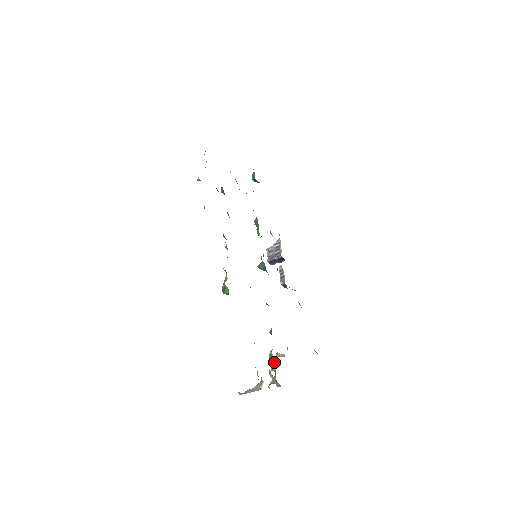
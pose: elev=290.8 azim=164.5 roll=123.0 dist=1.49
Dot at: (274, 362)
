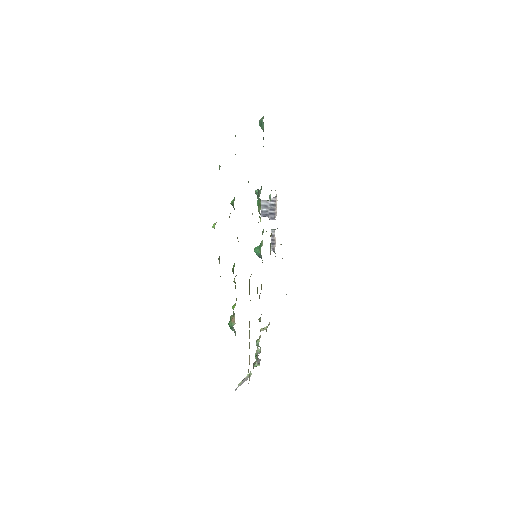
Dot at: occluded
